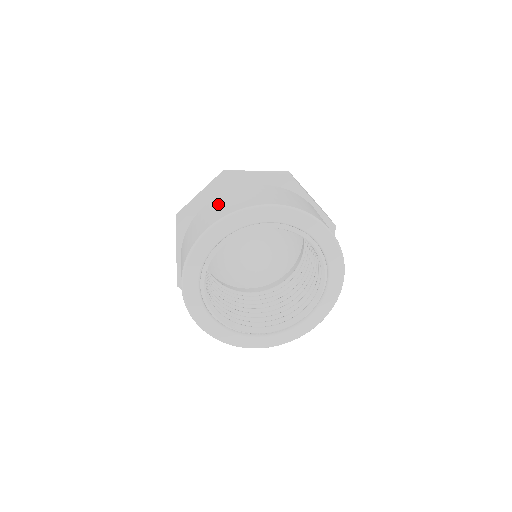
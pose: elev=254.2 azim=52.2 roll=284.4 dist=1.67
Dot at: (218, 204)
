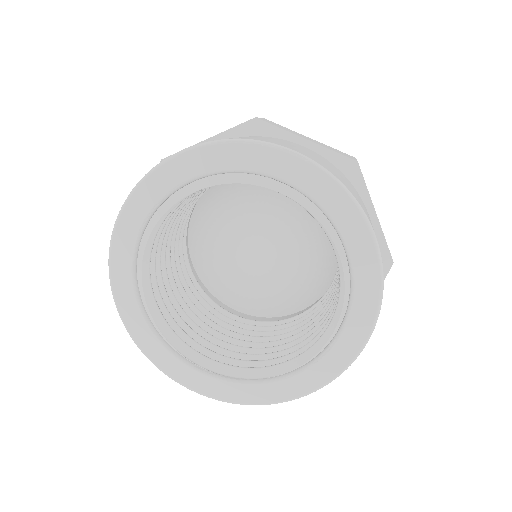
Dot at: occluded
